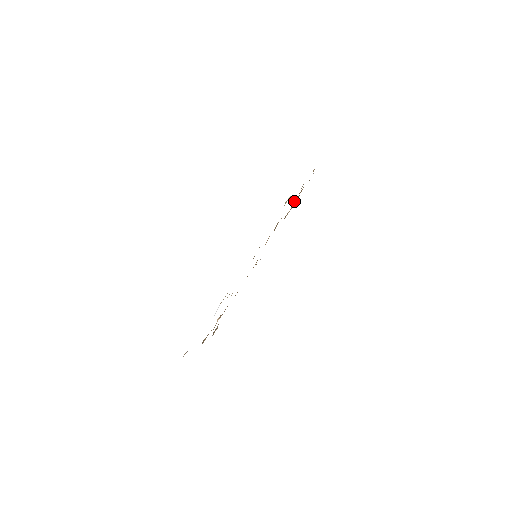
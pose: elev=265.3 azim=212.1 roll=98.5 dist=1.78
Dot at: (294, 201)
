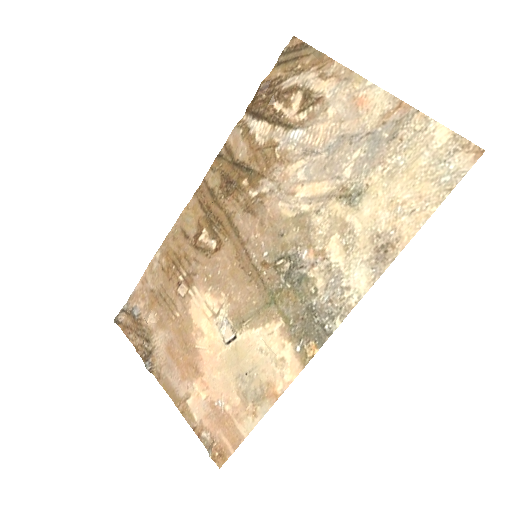
Dot at: (258, 97)
